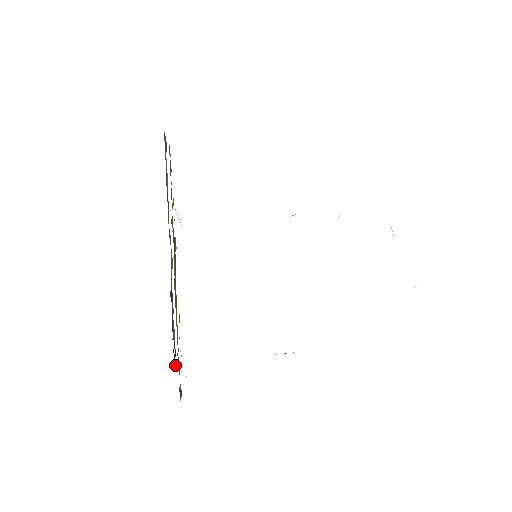
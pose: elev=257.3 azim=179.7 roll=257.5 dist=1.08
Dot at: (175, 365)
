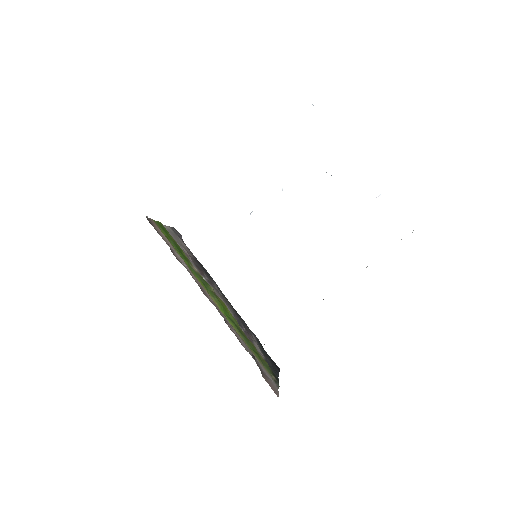
Dot at: occluded
